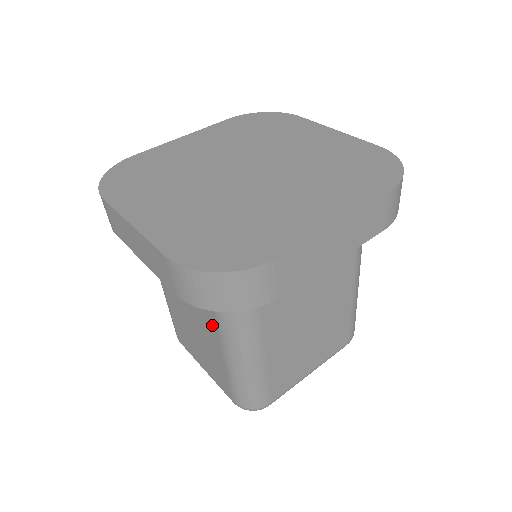
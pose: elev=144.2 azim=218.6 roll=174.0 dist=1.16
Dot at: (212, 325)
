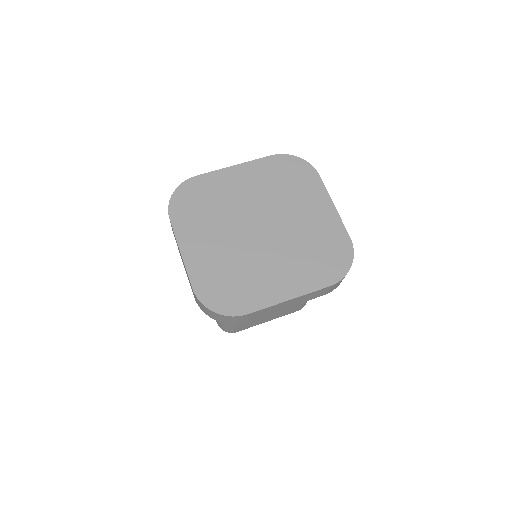
Dot at: occluded
